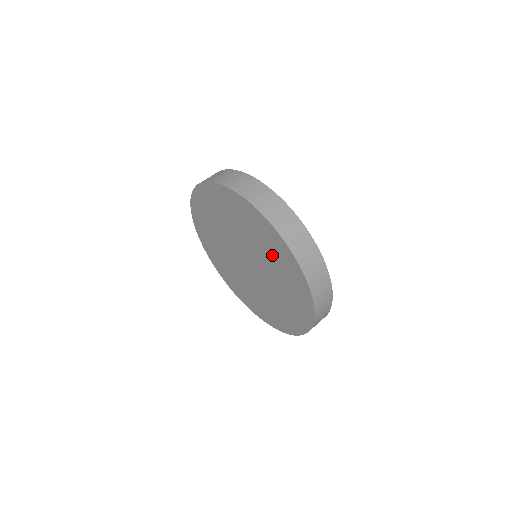
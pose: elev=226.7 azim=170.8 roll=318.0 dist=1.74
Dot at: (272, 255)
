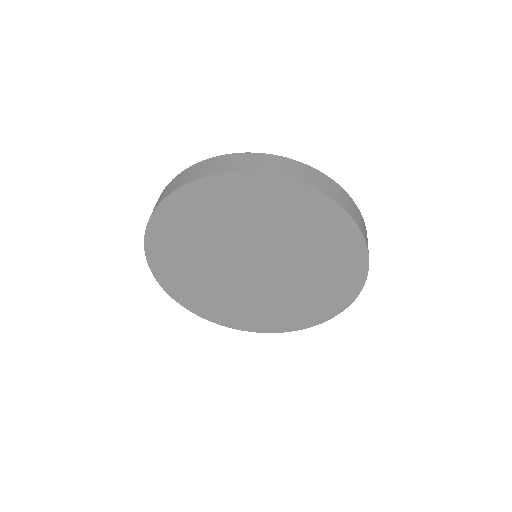
Dot at: (253, 211)
